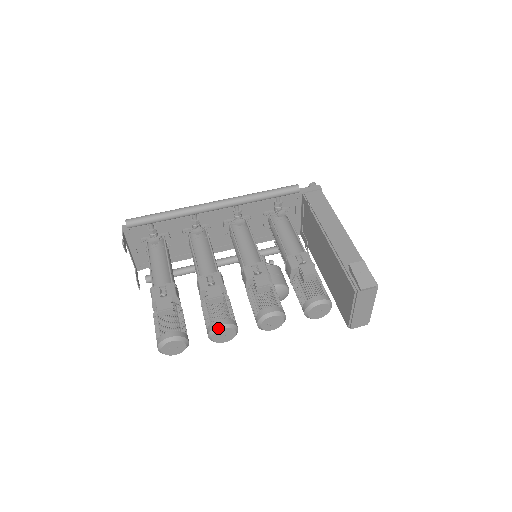
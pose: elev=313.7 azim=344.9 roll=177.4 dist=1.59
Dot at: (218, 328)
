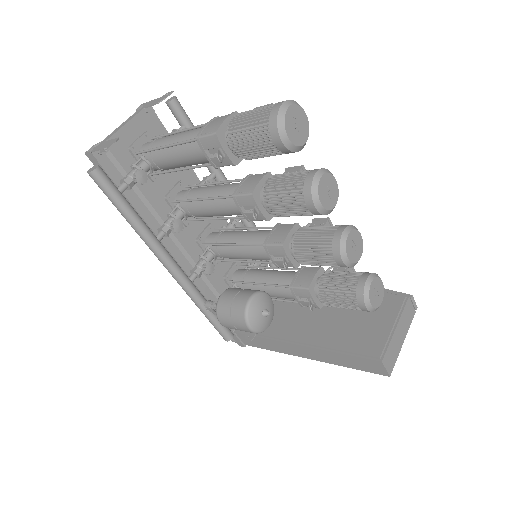
Dot at: (332, 174)
